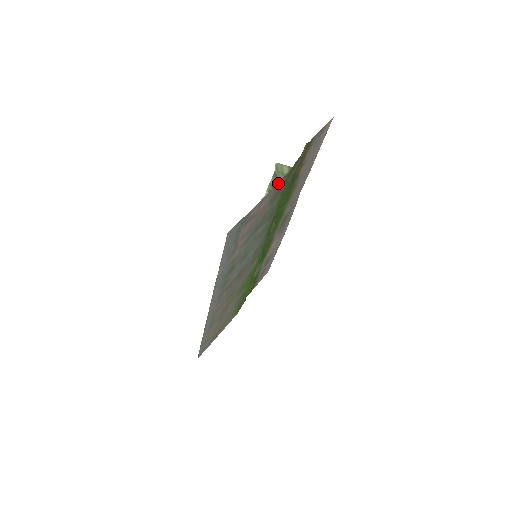
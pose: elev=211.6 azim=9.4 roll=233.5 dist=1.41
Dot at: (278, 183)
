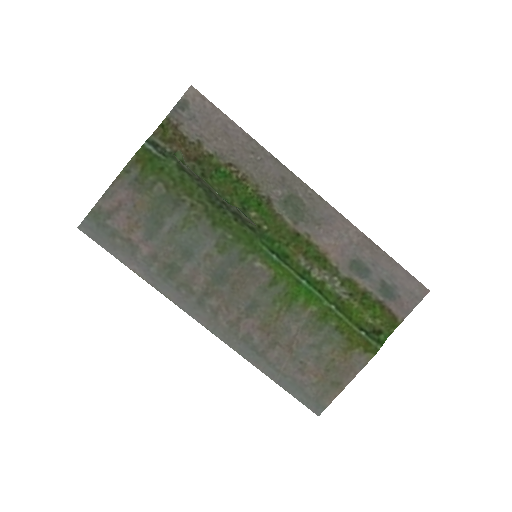
Dot at: (122, 173)
